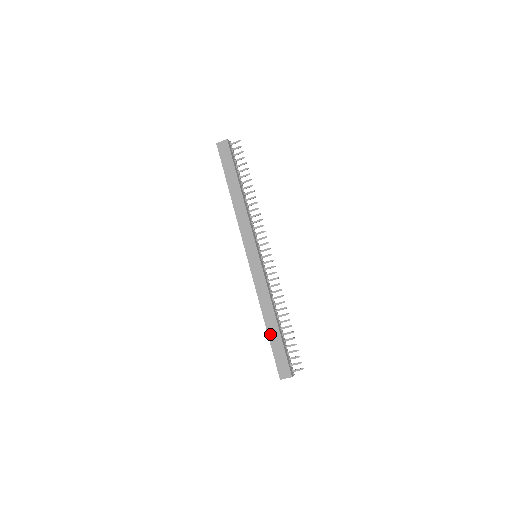
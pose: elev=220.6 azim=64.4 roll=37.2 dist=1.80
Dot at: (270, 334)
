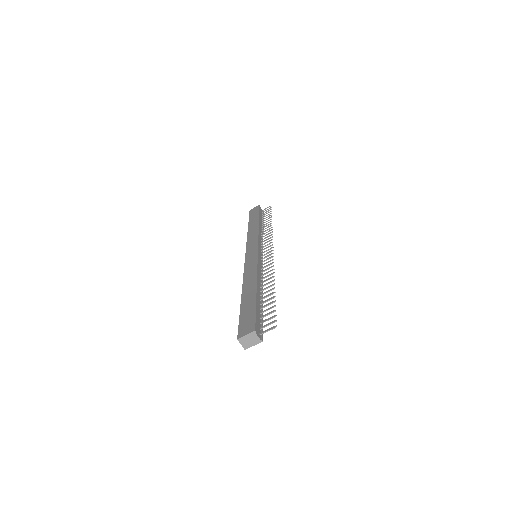
Dot at: (244, 300)
